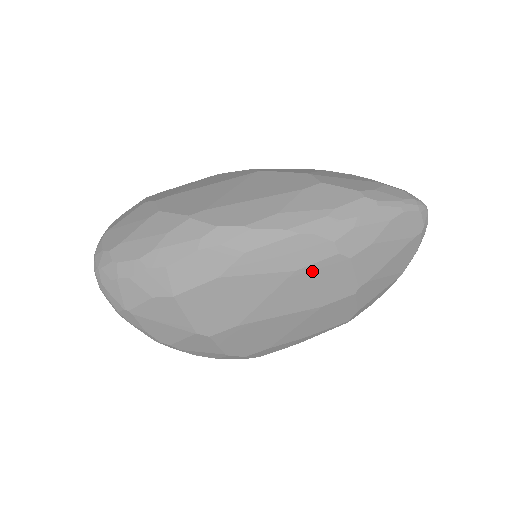
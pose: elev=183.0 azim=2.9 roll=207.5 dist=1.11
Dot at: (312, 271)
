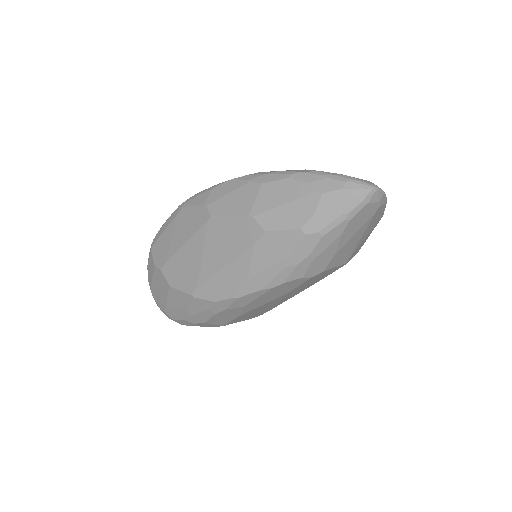
Dot at: (300, 286)
